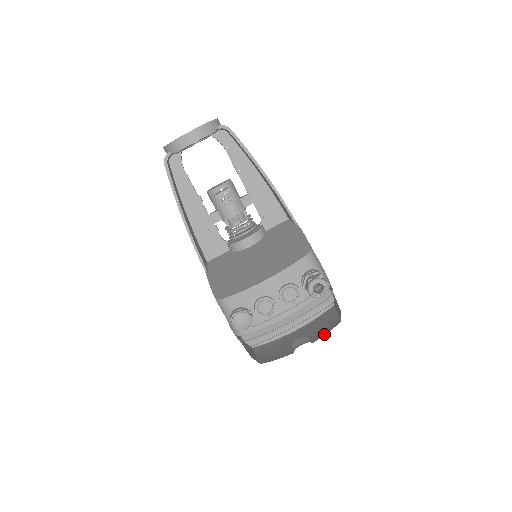
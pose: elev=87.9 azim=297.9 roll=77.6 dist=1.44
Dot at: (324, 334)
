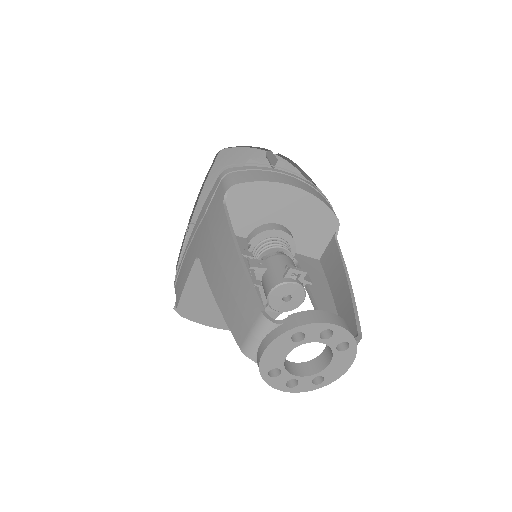
Dot at: occluded
